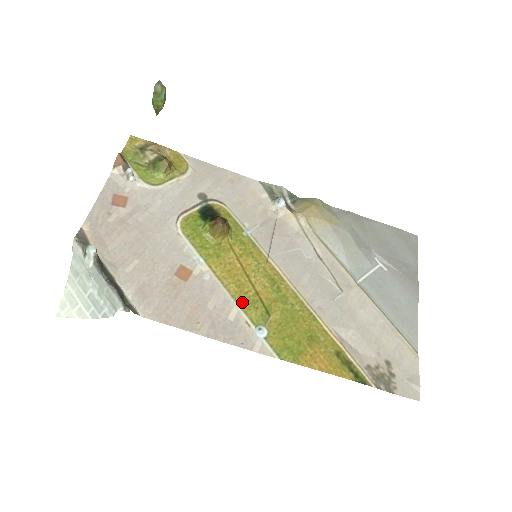
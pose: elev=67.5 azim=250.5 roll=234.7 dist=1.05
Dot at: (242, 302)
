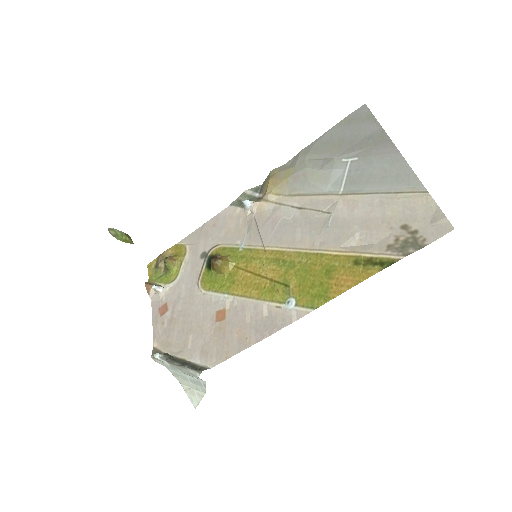
Dot at: (266, 296)
